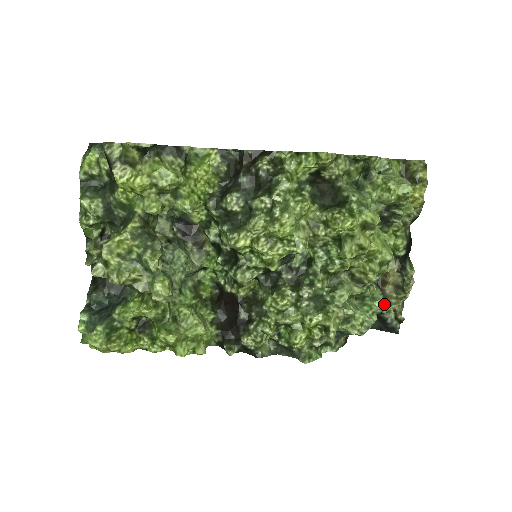
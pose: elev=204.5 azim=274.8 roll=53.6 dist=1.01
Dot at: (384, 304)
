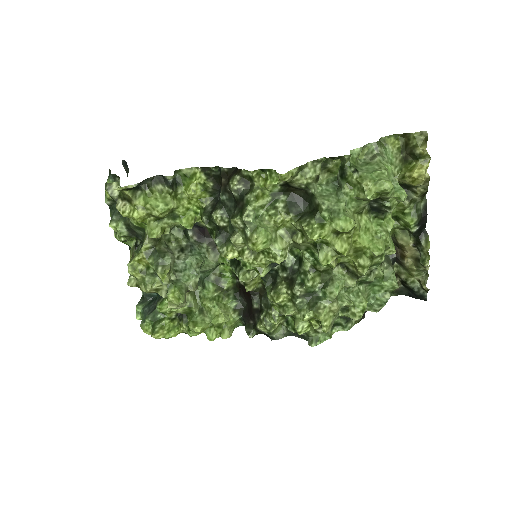
Dot at: (395, 284)
